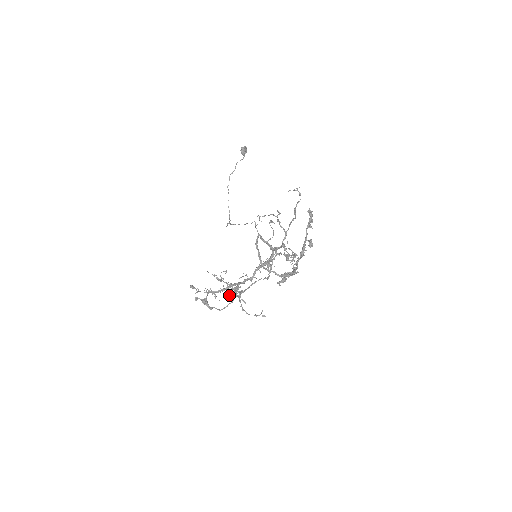
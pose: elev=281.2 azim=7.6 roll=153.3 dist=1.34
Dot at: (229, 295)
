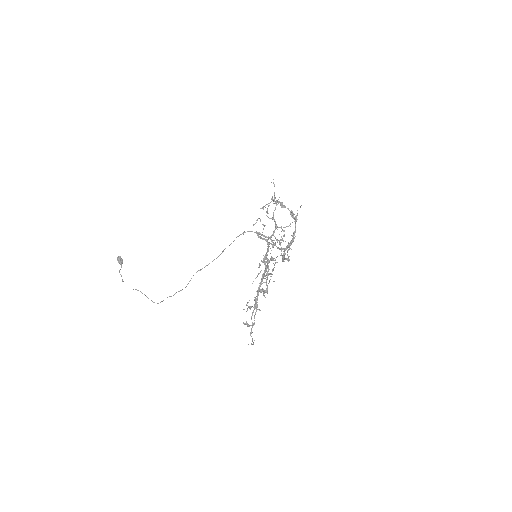
Dot at: (250, 308)
